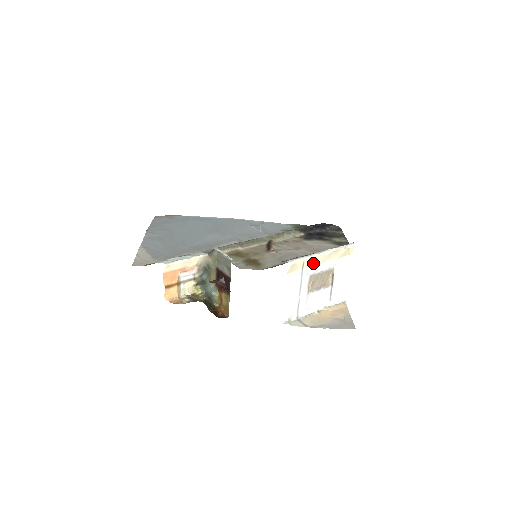
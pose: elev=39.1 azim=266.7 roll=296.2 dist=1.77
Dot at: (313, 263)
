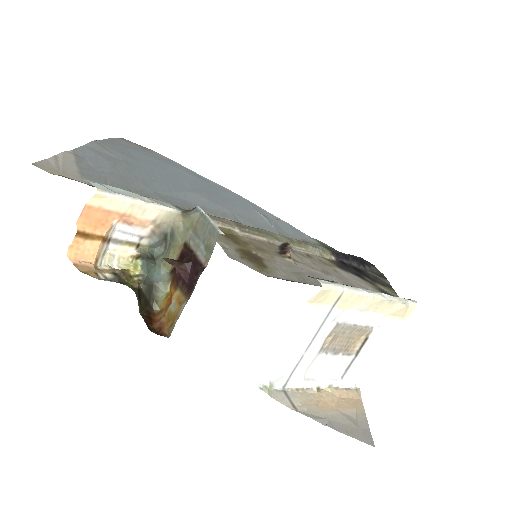
Dot at: (352, 304)
